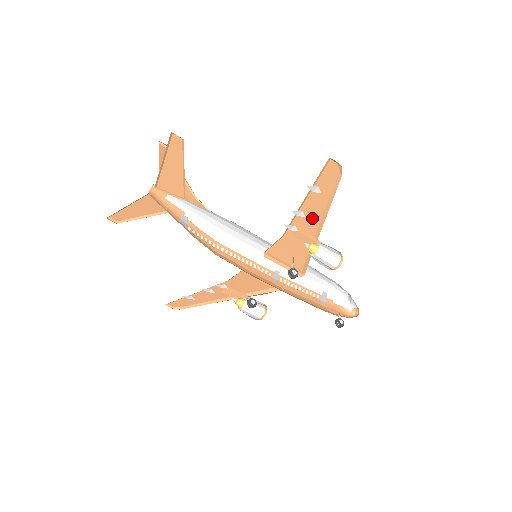
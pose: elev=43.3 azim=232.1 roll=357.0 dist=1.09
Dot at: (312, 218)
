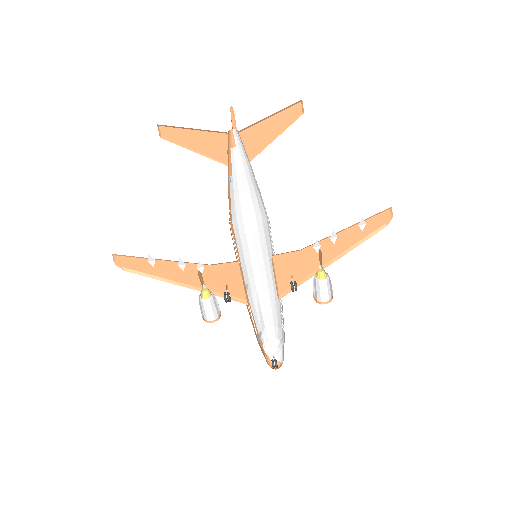
Dot at: (334, 249)
